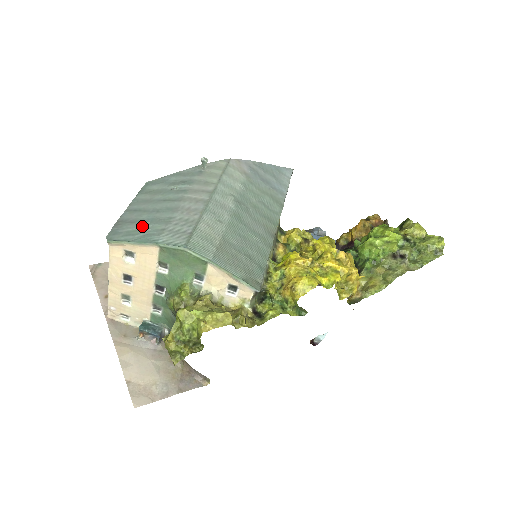
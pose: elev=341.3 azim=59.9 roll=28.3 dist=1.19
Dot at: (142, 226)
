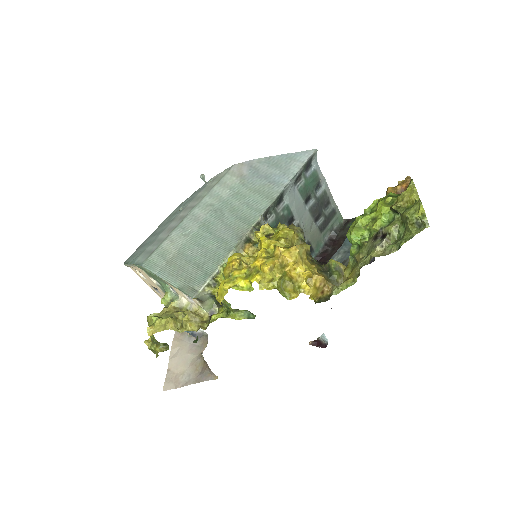
Dot at: (141, 249)
